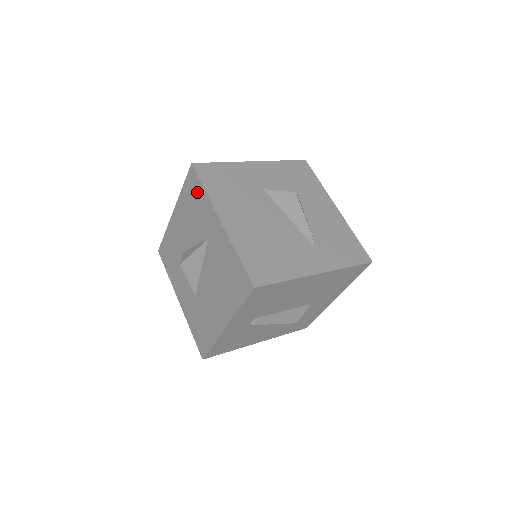
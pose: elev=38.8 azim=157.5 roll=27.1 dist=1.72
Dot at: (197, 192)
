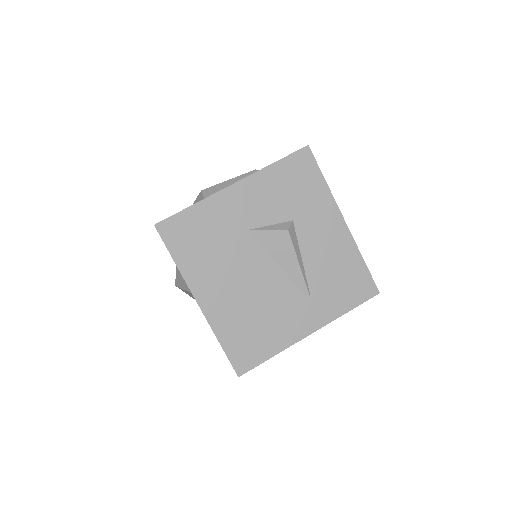
Dot at: occluded
